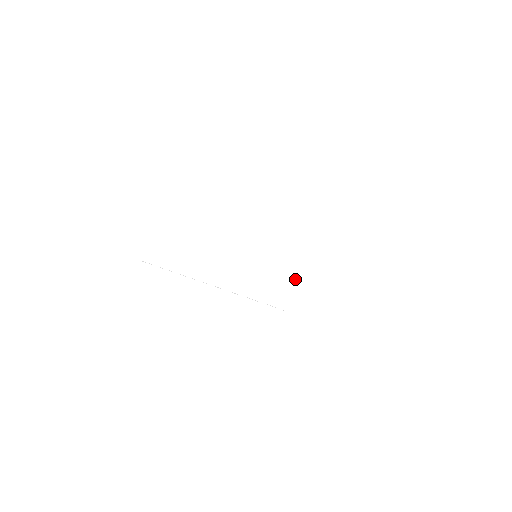
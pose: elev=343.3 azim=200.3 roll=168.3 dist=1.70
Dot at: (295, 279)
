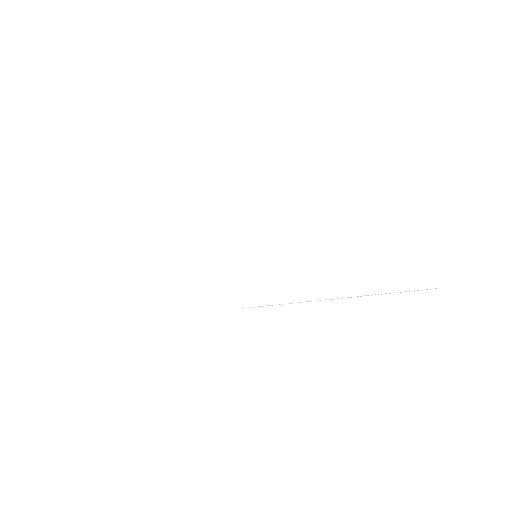
Dot at: (268, 305)
